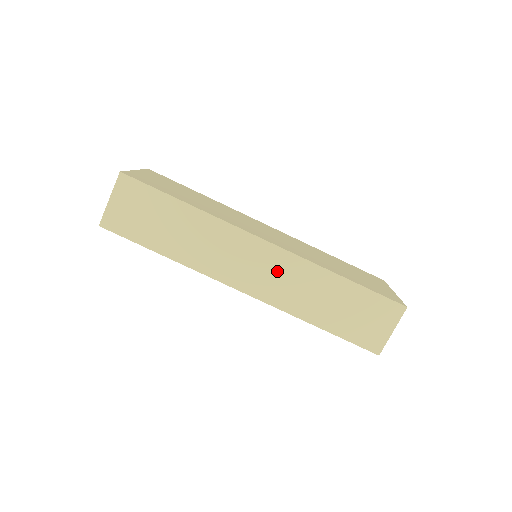
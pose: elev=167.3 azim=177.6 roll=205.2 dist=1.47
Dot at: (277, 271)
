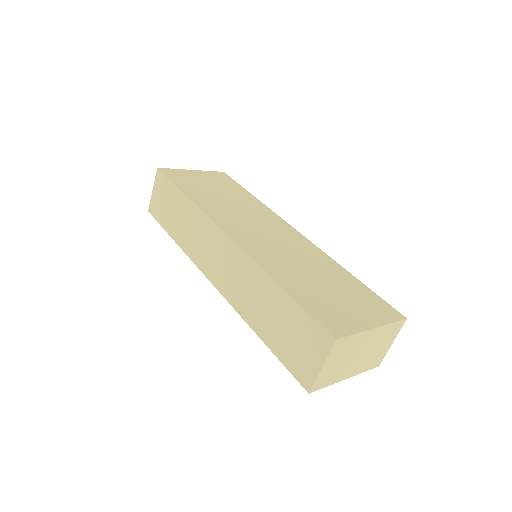
Dot at: (233, 267)
